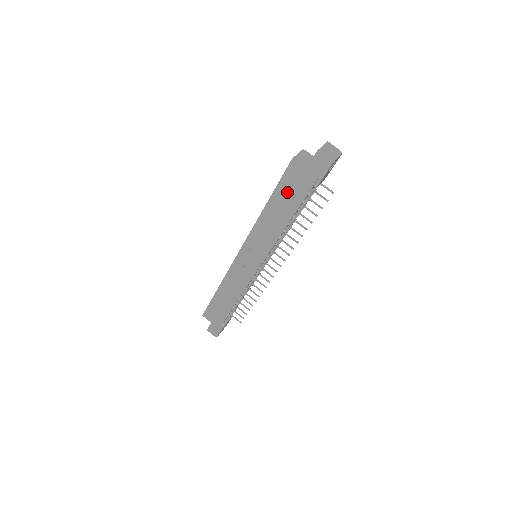
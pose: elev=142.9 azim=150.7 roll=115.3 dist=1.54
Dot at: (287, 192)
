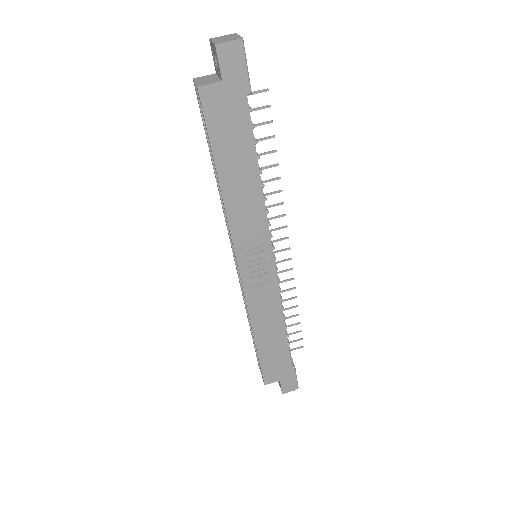
Dot at: (227, 135)
